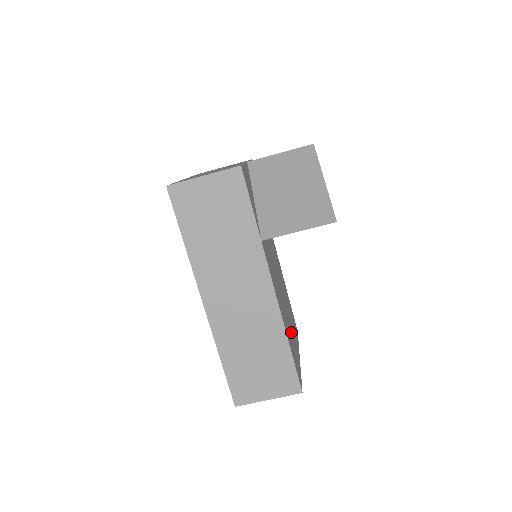
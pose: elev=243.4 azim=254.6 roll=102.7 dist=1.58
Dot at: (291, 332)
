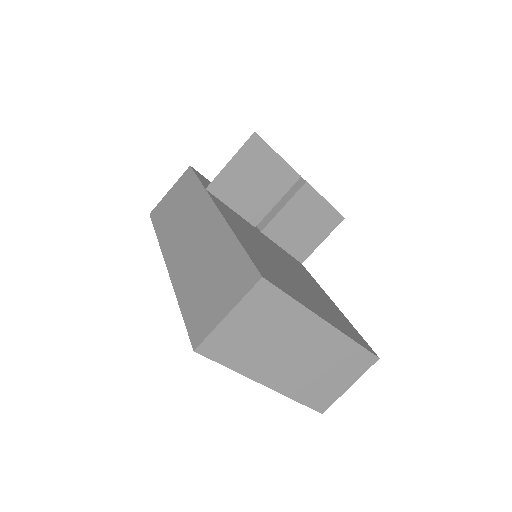
Dot at: (290, 282)
